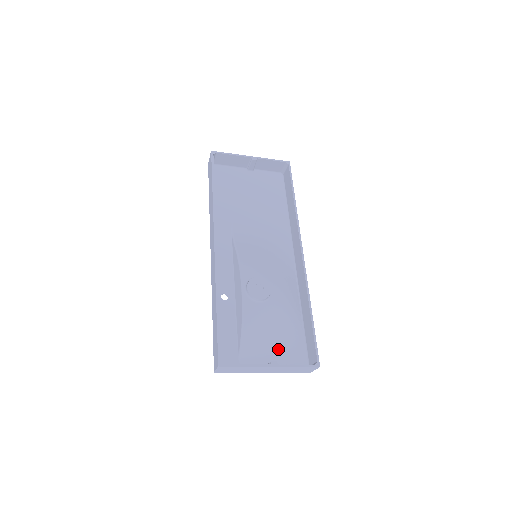
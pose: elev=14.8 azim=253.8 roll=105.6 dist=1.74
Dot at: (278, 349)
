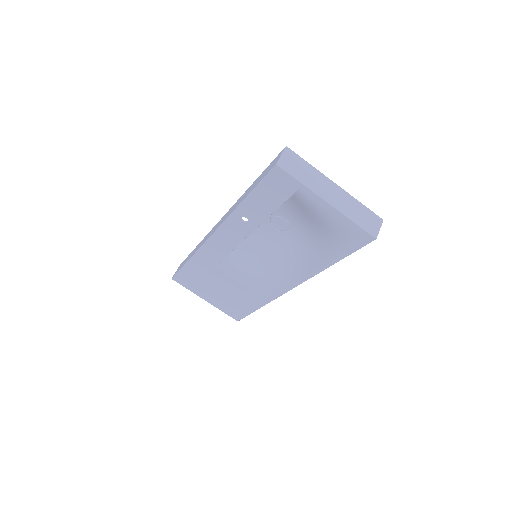
Dot at: (328, 222)
